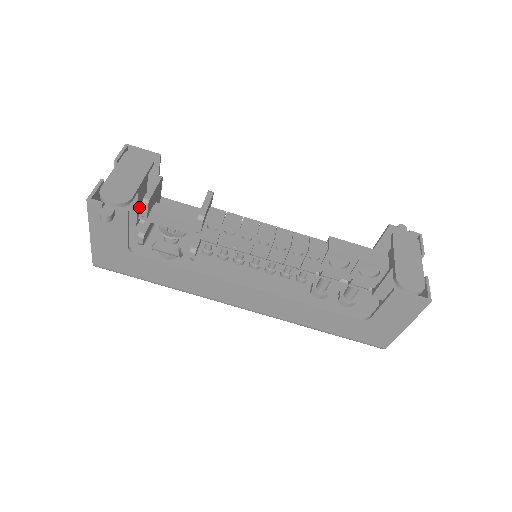
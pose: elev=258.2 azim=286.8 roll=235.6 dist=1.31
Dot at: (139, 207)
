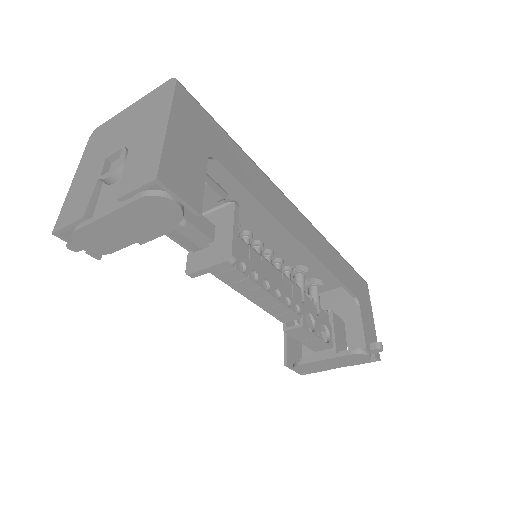
Dot at: occluded
